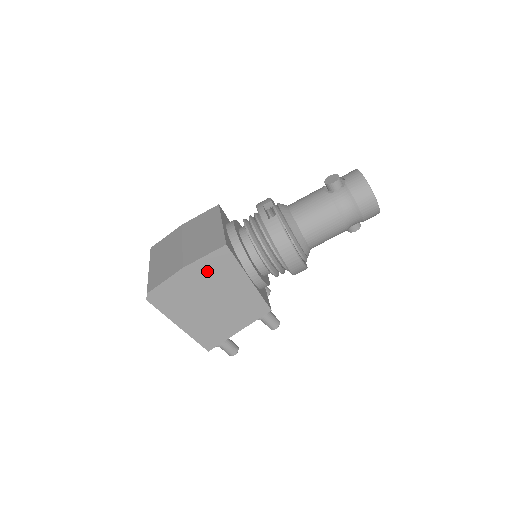
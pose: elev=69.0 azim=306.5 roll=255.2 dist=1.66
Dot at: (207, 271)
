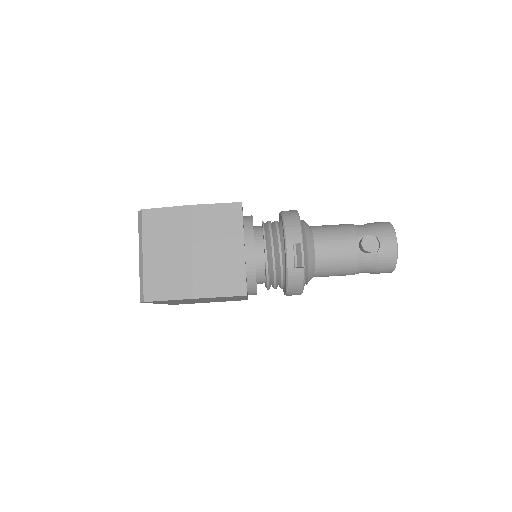
Dot at: (214, 298)
